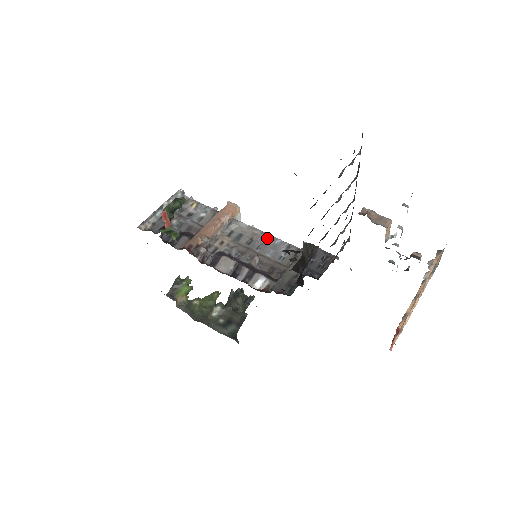
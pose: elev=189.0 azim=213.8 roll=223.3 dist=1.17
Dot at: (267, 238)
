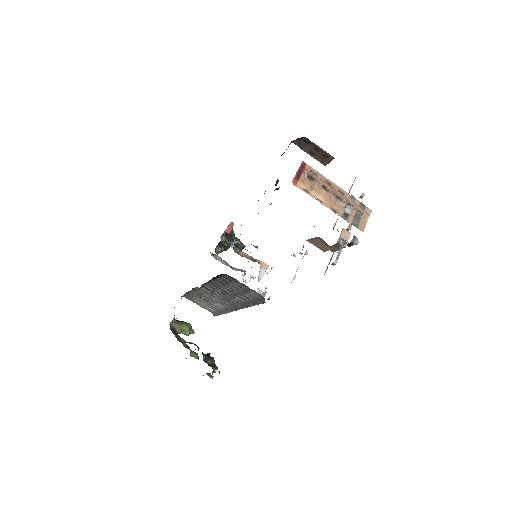
Dot at: occluded
